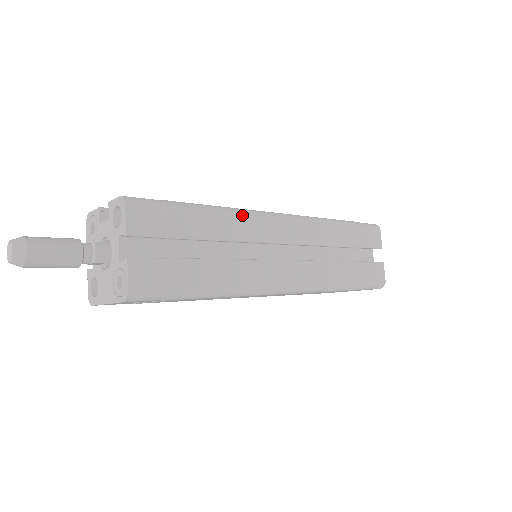
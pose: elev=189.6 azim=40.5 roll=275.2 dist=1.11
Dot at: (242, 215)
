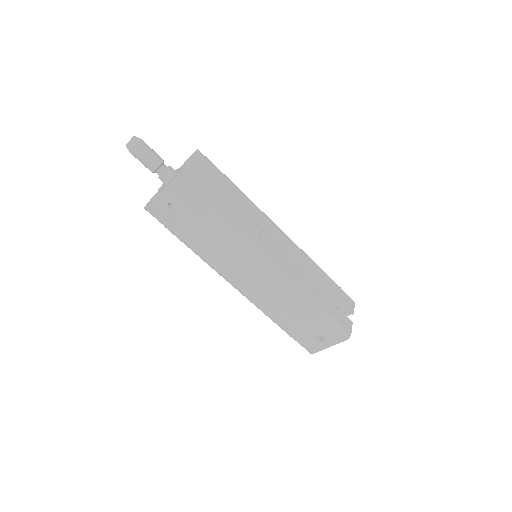
Dot at: (257, 207)
